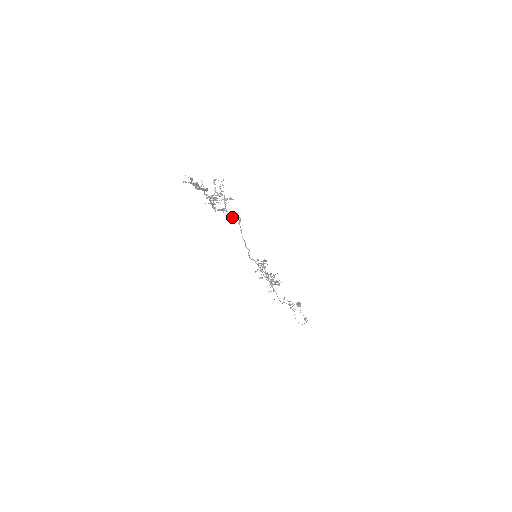
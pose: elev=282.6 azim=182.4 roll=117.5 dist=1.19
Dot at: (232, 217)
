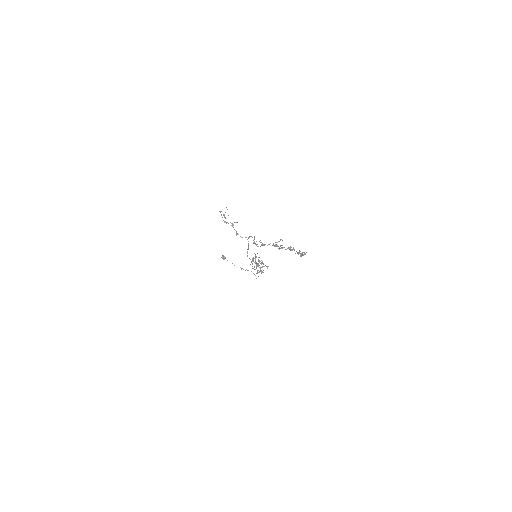
Dot at: occluded
